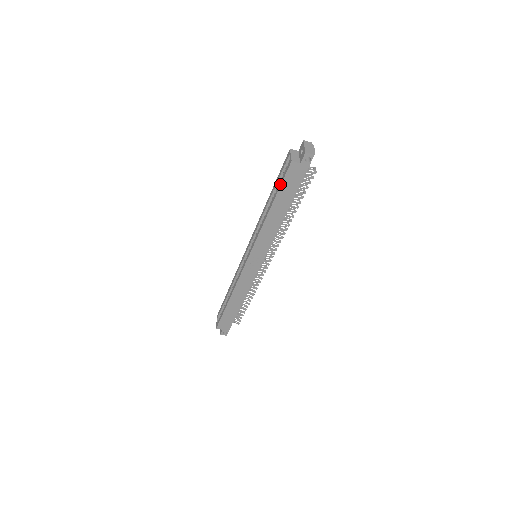
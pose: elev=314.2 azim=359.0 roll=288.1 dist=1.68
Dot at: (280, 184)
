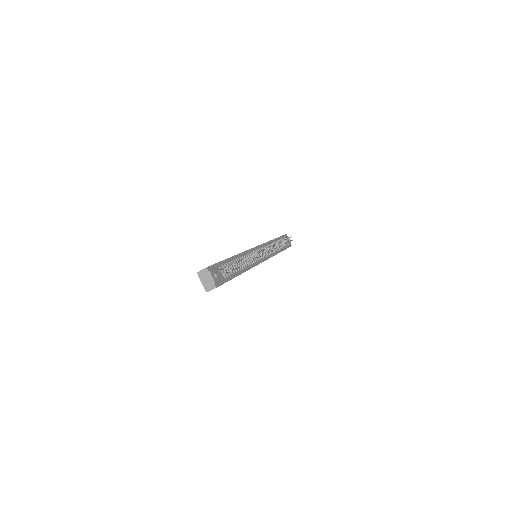
Dot at: occluded
